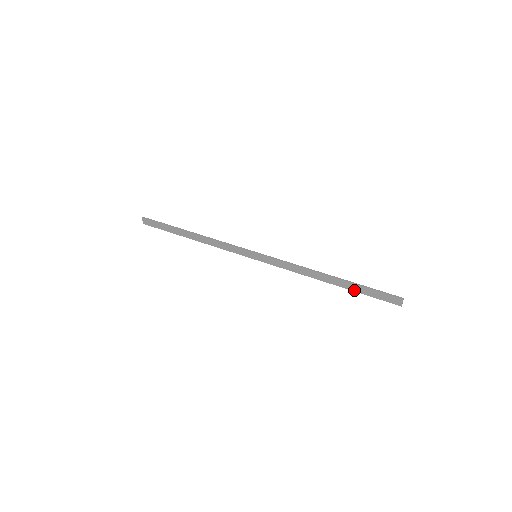
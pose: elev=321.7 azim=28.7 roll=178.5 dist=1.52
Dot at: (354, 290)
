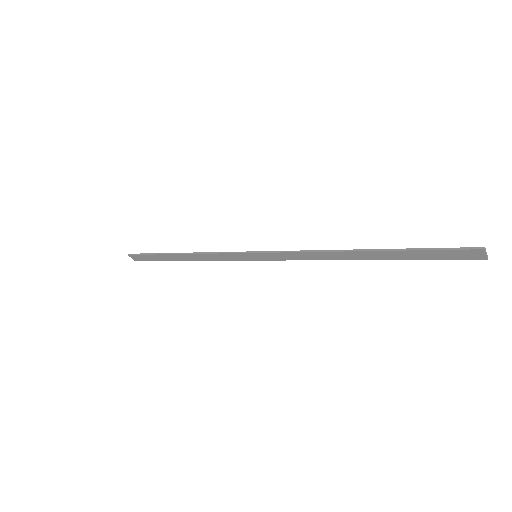
Dot at: (401, 259)
